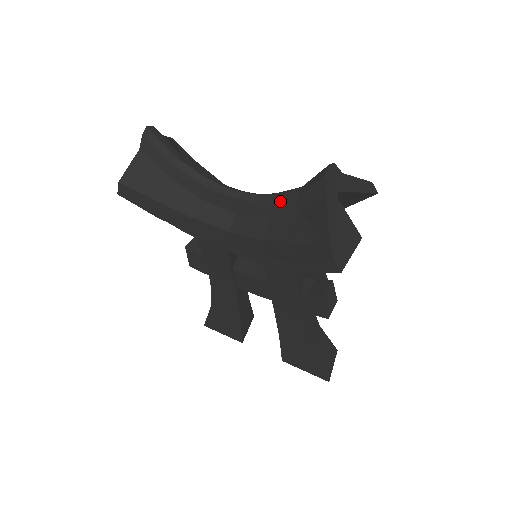
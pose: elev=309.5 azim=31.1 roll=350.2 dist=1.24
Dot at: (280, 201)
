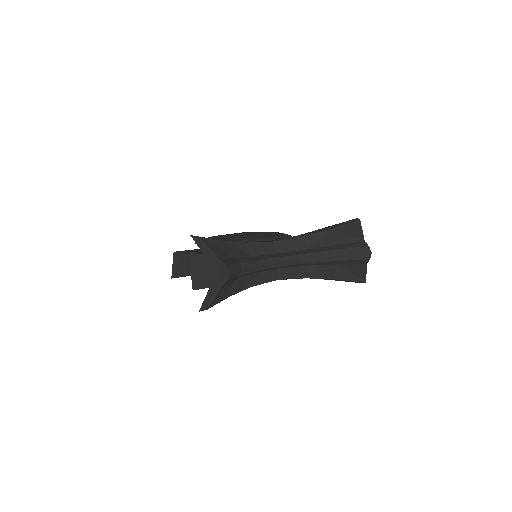
Dot at: (323, 262)
